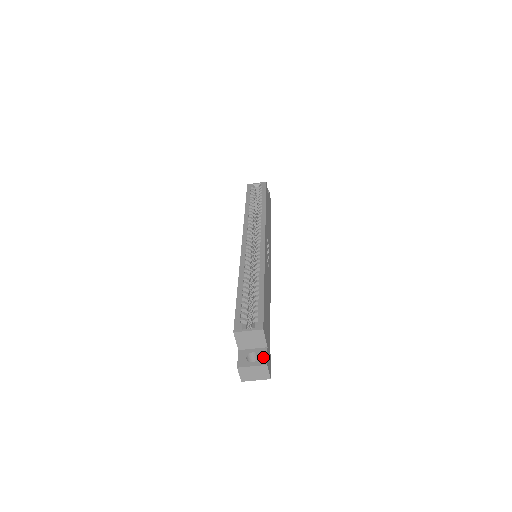
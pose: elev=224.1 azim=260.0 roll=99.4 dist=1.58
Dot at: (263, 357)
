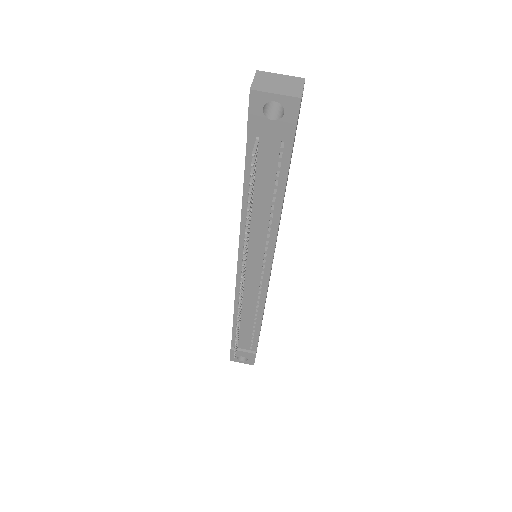
Dot at: occluded
